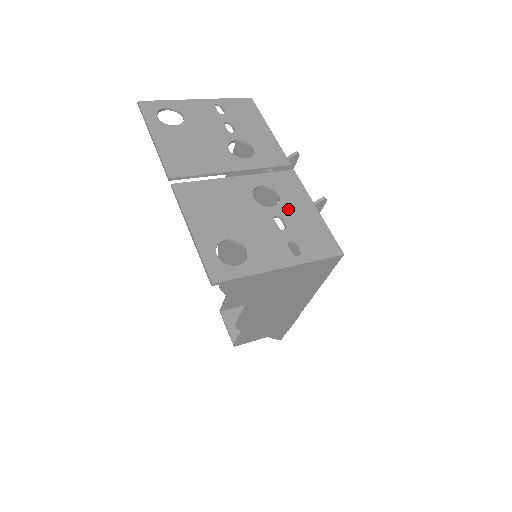
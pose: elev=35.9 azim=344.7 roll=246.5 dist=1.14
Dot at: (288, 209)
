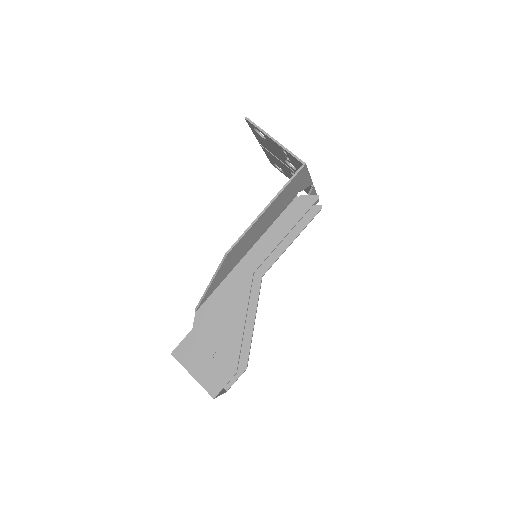
Dot at: occluded
